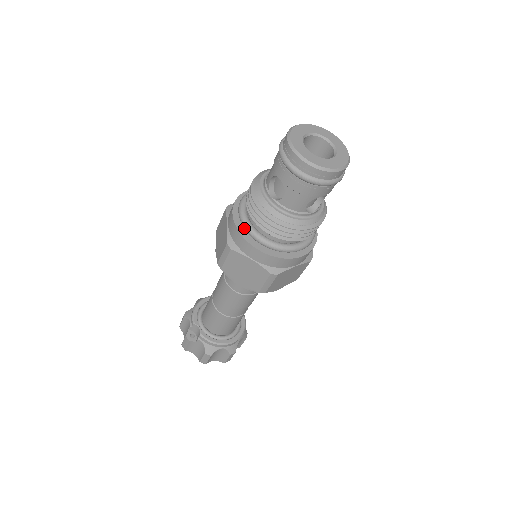
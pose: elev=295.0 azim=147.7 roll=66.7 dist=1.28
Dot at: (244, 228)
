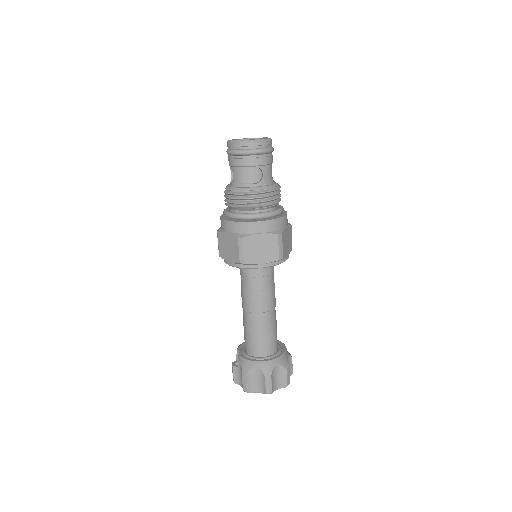
Dot at: occluded
